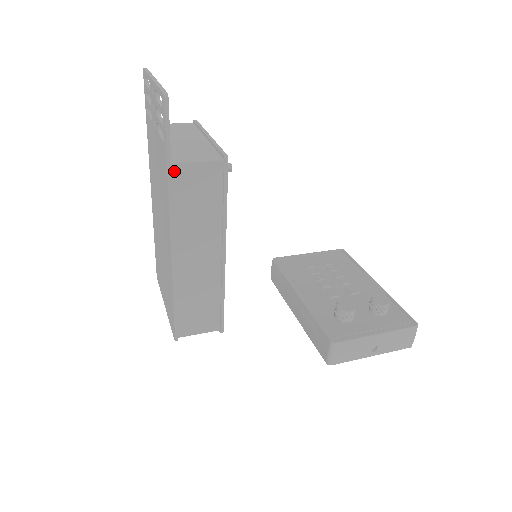
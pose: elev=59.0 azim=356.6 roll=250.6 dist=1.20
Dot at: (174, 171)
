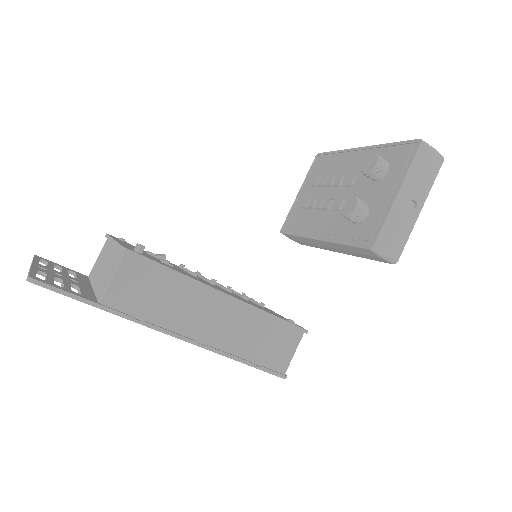
Dot at: (109, 304)
